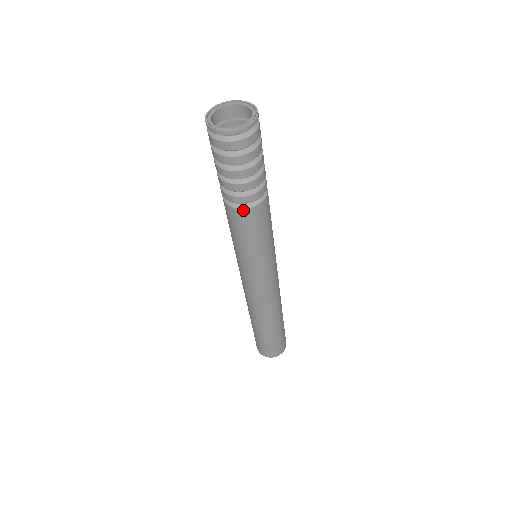
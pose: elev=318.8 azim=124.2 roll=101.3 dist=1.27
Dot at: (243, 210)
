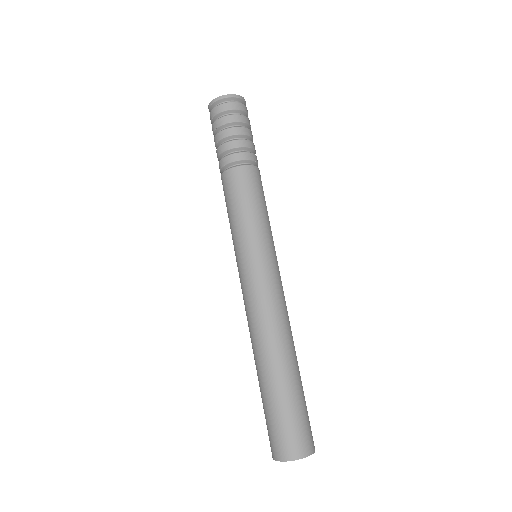
Dot at: (225, 173)
